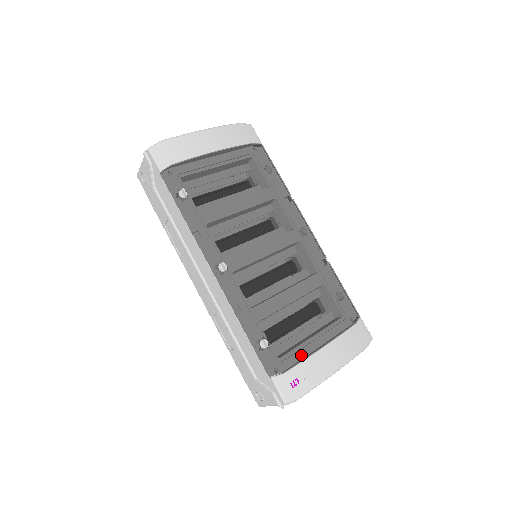
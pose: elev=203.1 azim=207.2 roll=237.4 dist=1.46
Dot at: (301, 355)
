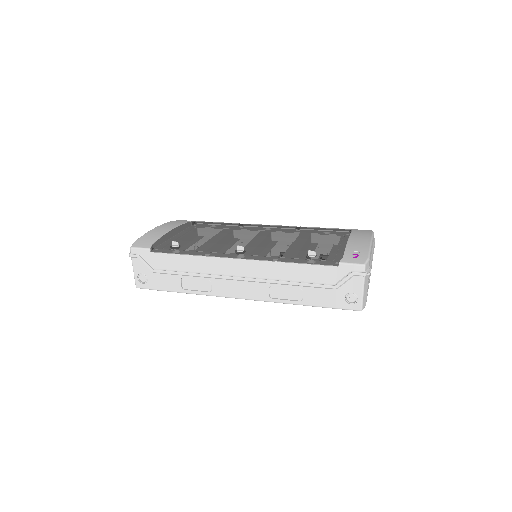
Dot at: (340, 247)
